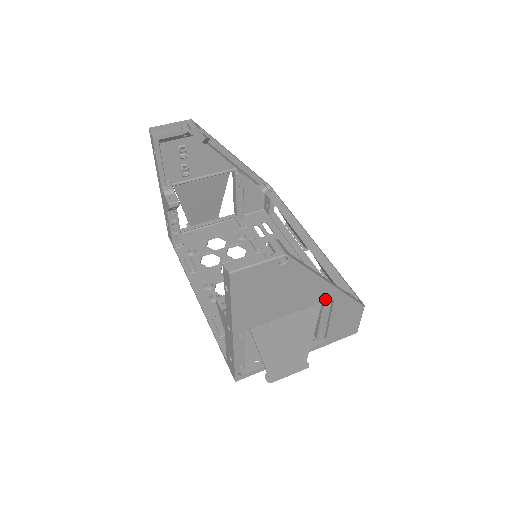
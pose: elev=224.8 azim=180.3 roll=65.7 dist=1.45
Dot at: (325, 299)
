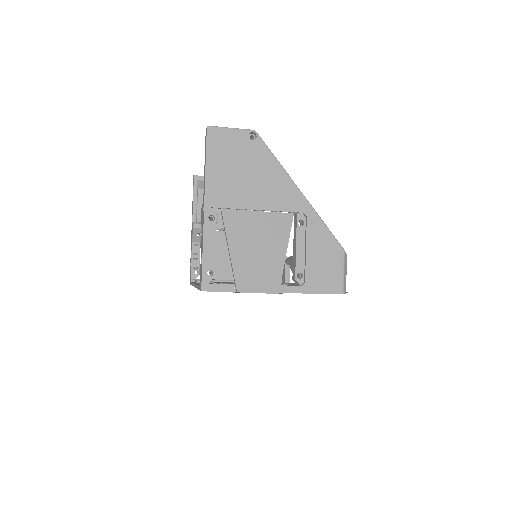
Dot at: (297, 210)
